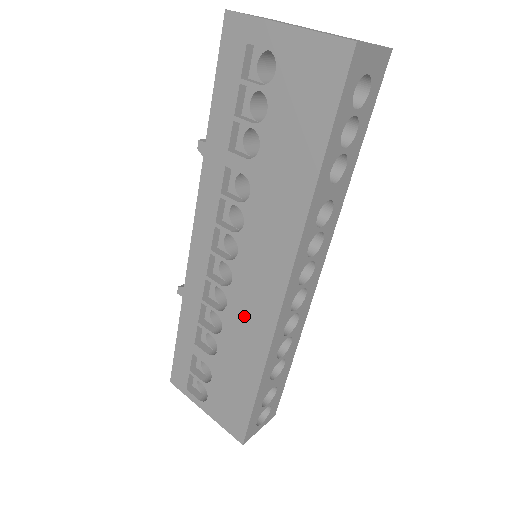
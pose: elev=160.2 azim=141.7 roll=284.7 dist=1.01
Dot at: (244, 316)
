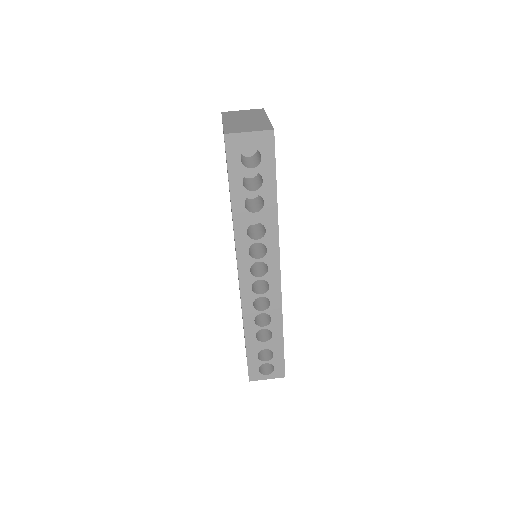
Dot at: occluded
